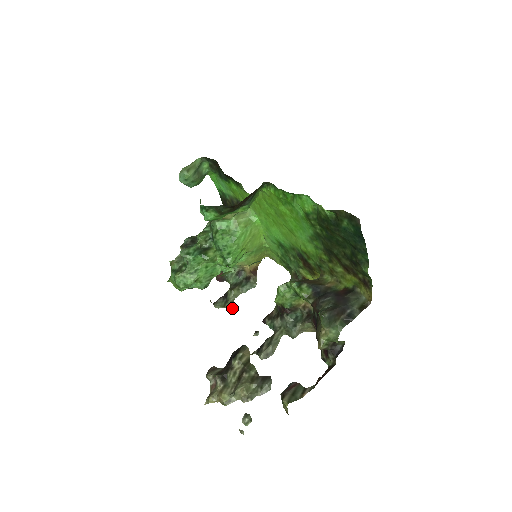
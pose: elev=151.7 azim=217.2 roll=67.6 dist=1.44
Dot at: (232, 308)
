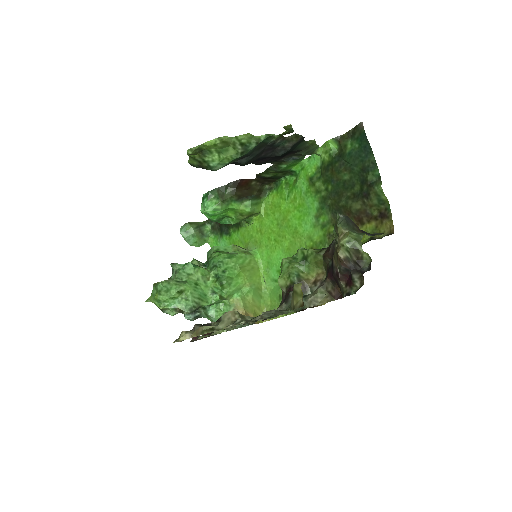
Dot at: (222, 329)
